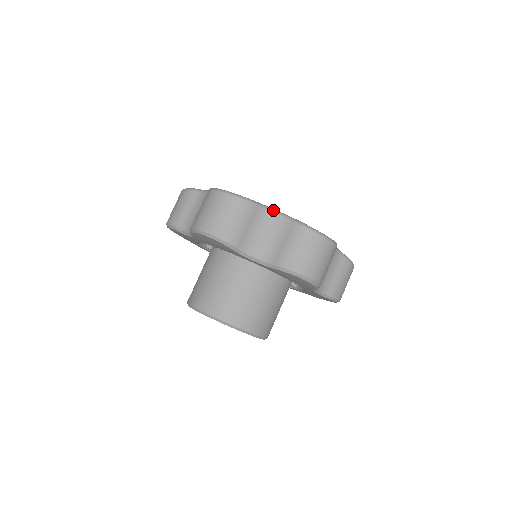
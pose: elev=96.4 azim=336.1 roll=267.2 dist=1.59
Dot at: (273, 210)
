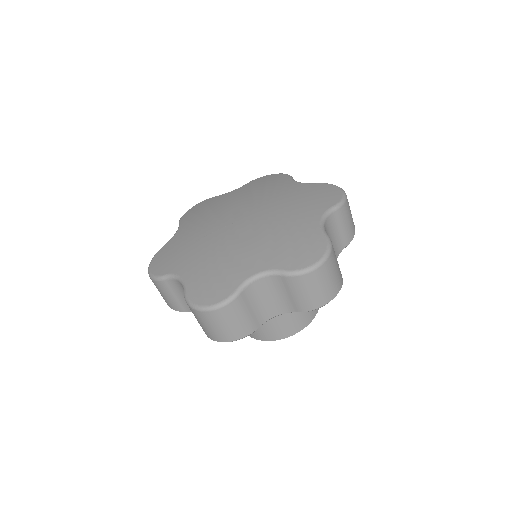
Dot at: (255, 278)
